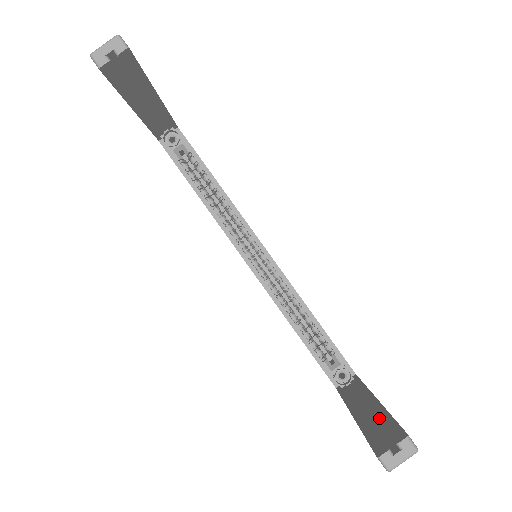
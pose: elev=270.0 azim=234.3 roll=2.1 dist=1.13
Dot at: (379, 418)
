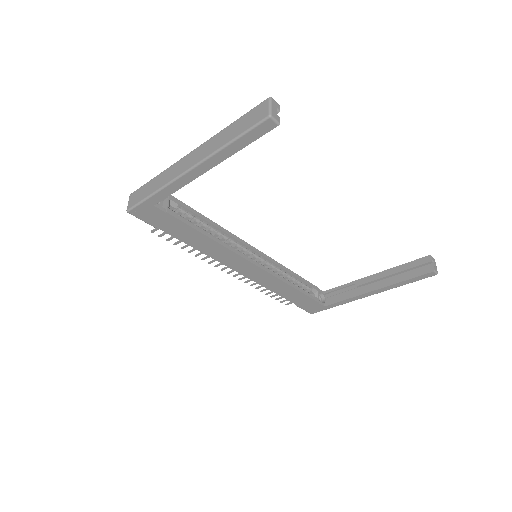
Dot at: (398, 271)
